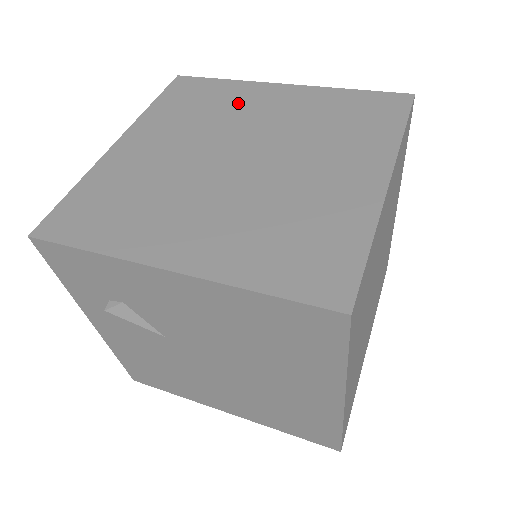
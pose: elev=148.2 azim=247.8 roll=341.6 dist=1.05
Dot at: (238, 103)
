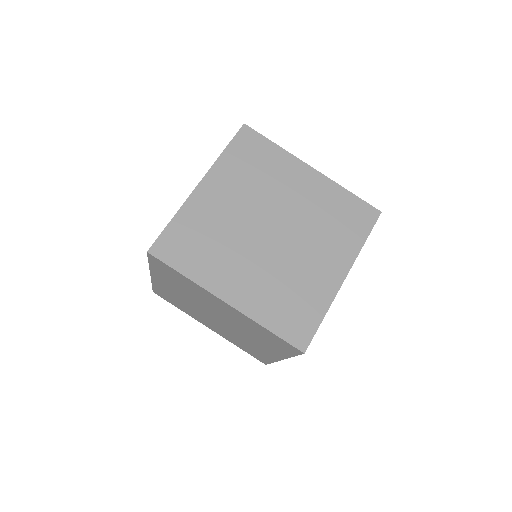
Dot at: occluded
